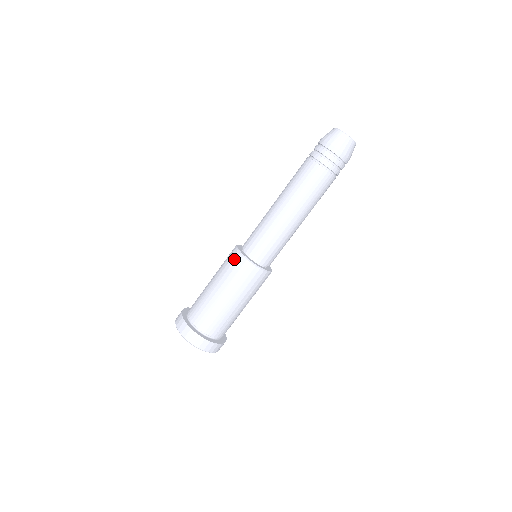
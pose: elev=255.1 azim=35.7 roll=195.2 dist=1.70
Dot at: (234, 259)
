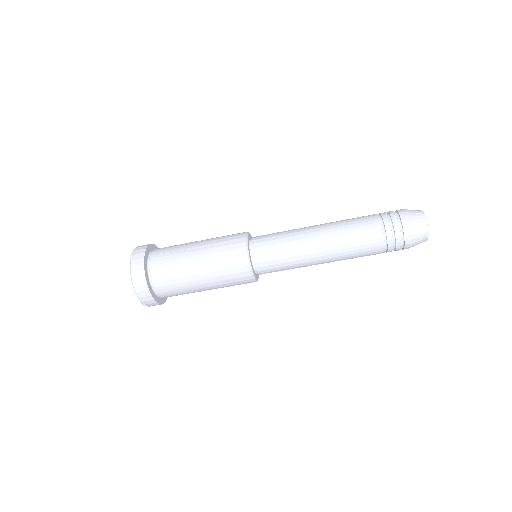
Dot at: (240, 266)
